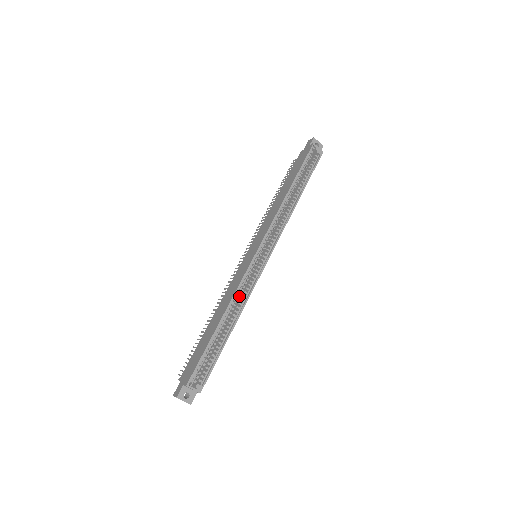
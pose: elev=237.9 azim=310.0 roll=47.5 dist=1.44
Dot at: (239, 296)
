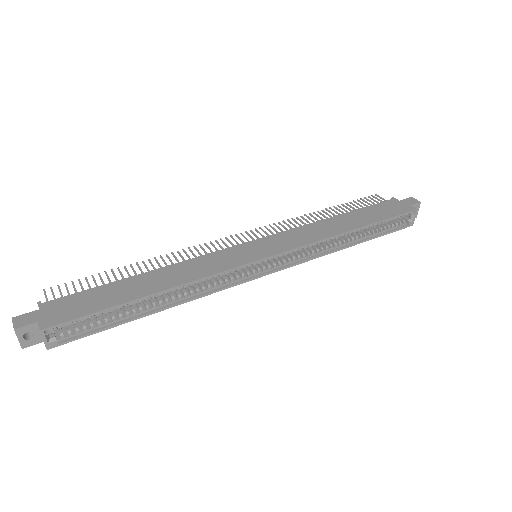
Dot at: occluded
